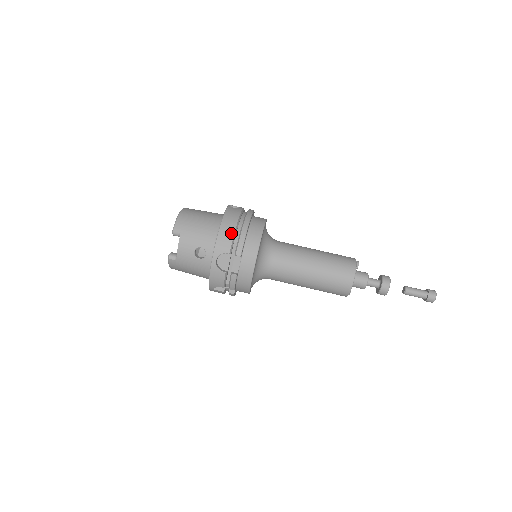
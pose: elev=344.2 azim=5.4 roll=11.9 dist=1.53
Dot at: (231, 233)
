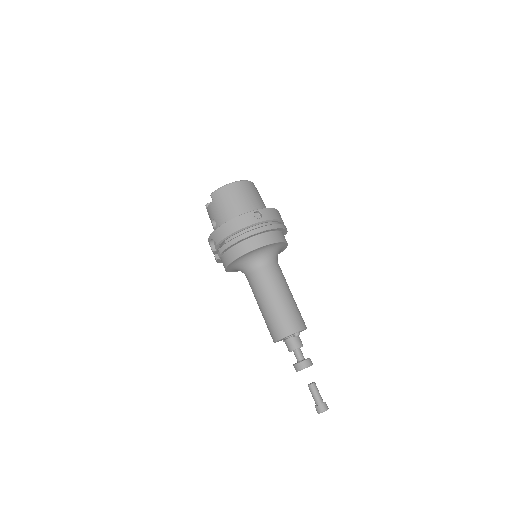
Dot at: (226, 234)
